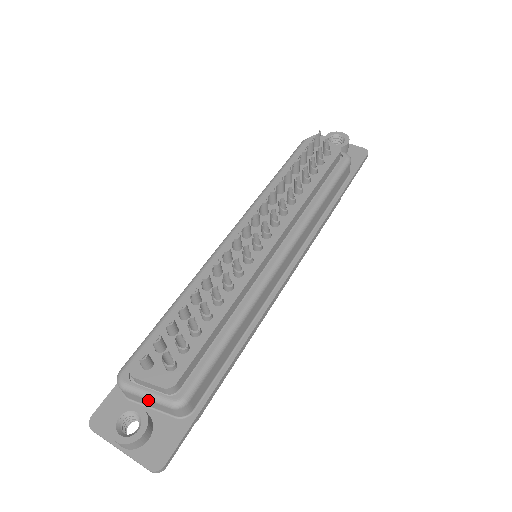
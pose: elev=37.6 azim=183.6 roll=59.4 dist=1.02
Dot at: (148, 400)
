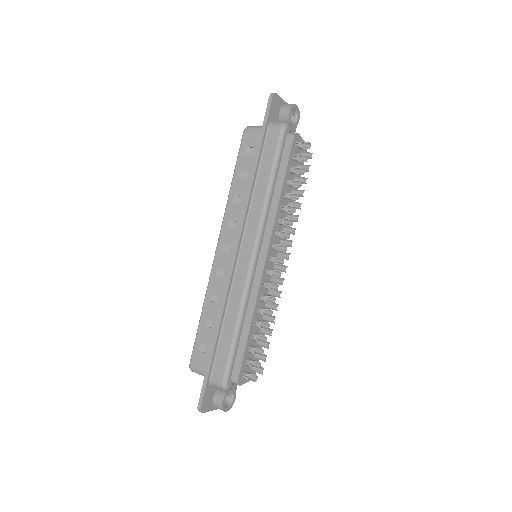
Dot at: occluded
